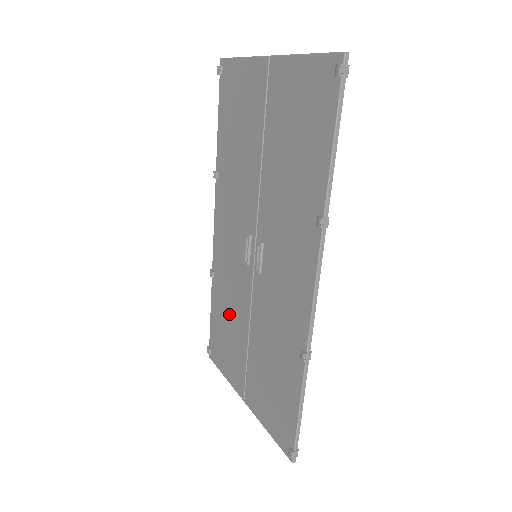
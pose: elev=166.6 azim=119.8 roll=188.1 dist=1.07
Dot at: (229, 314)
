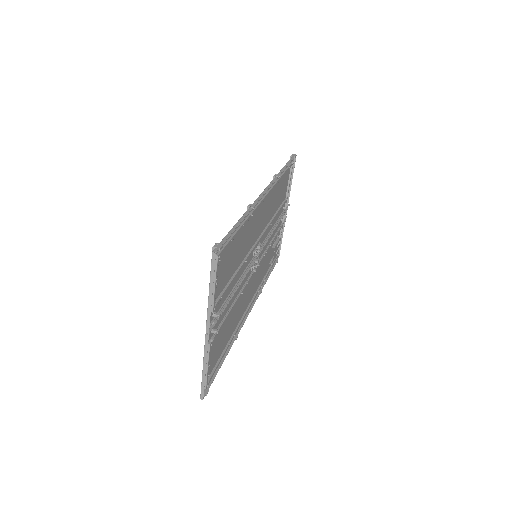
Dot at: (276, 202)
